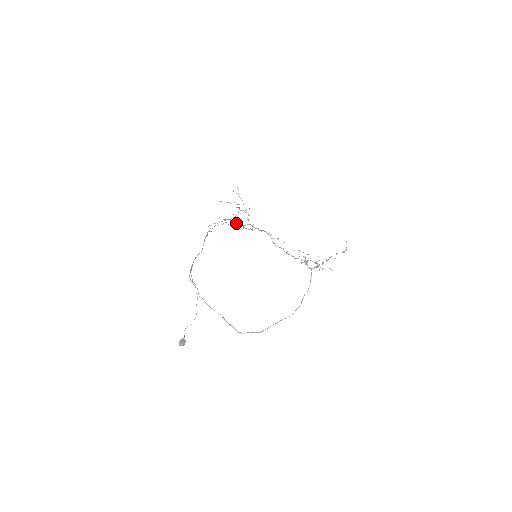
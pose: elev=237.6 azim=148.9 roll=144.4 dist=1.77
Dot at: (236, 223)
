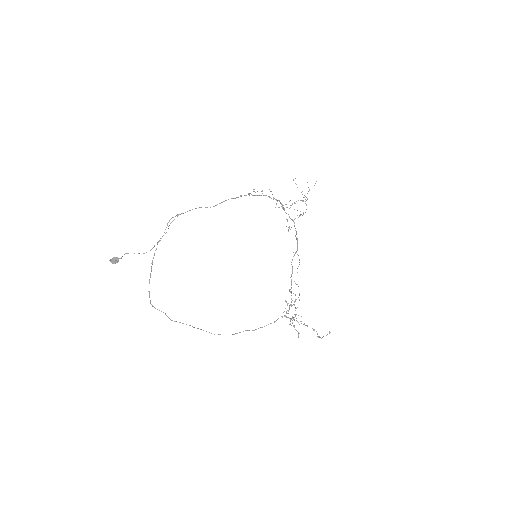
Dot at: occluded
